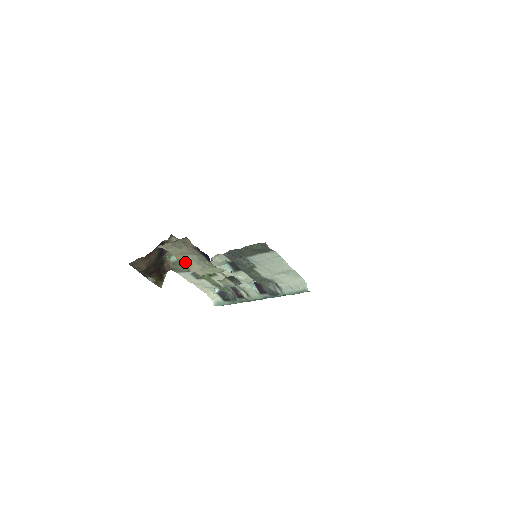
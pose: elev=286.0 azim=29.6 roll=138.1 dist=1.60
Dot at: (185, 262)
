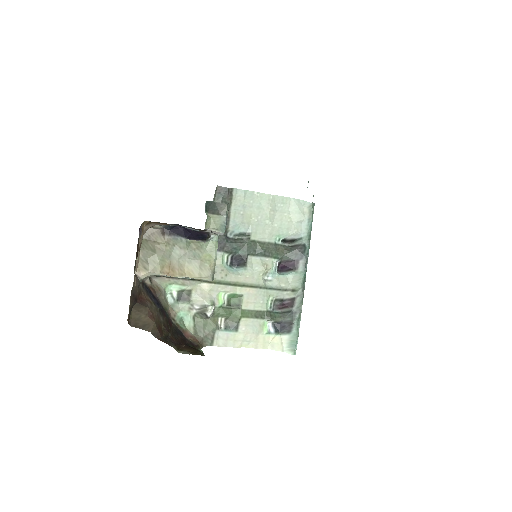
Dot at: (178, 272)
